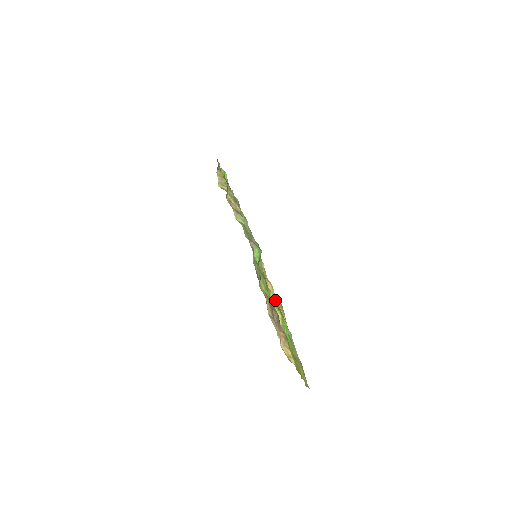
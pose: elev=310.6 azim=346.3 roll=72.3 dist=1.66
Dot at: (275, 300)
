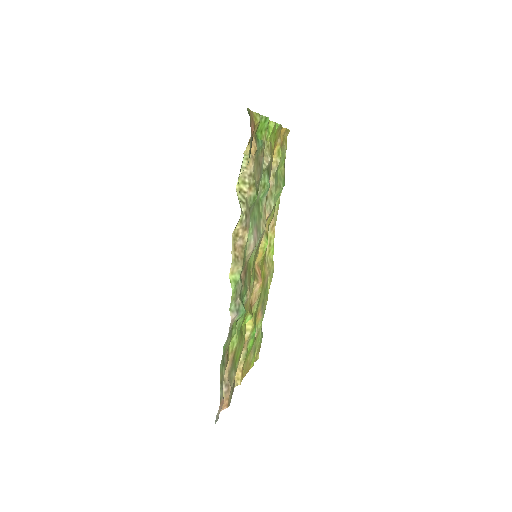
Dot at: (258, 298)
